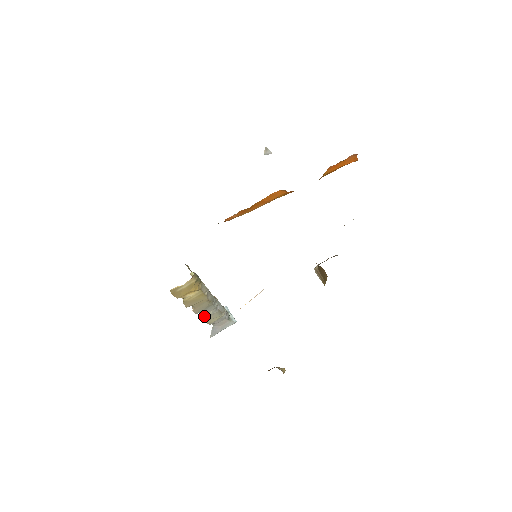
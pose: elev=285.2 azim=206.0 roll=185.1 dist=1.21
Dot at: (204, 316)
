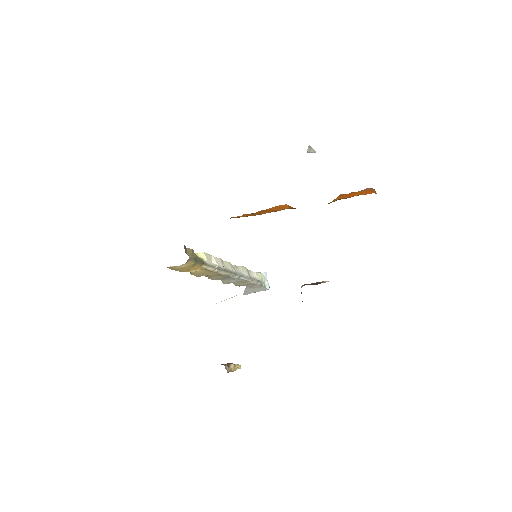
Dot at: (226, 282)
